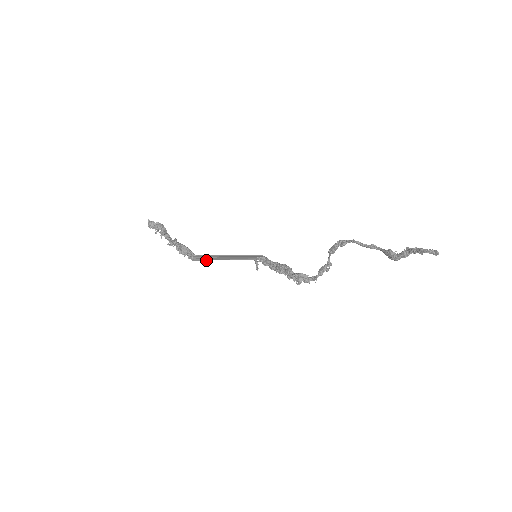
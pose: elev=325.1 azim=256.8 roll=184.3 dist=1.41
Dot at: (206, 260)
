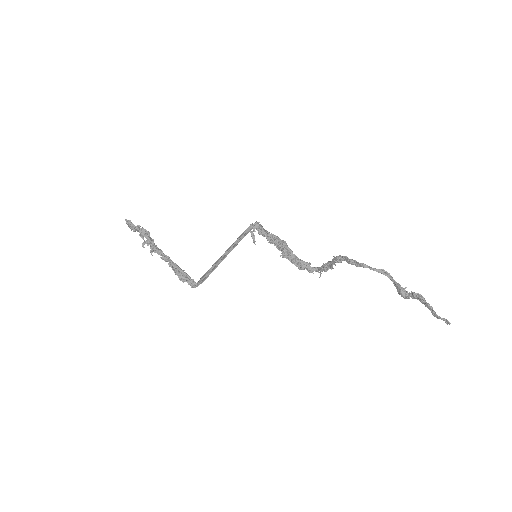
Dot at: (207, 275)
